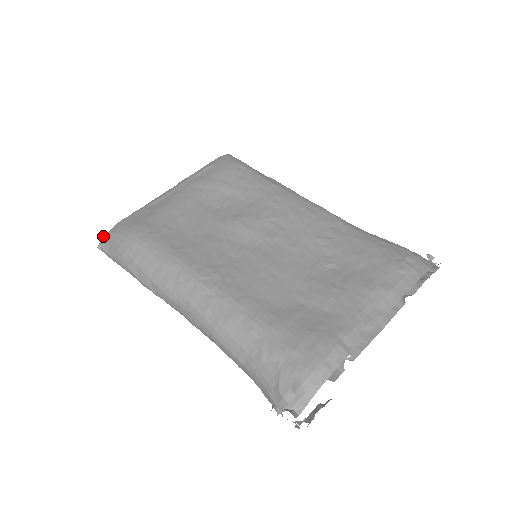
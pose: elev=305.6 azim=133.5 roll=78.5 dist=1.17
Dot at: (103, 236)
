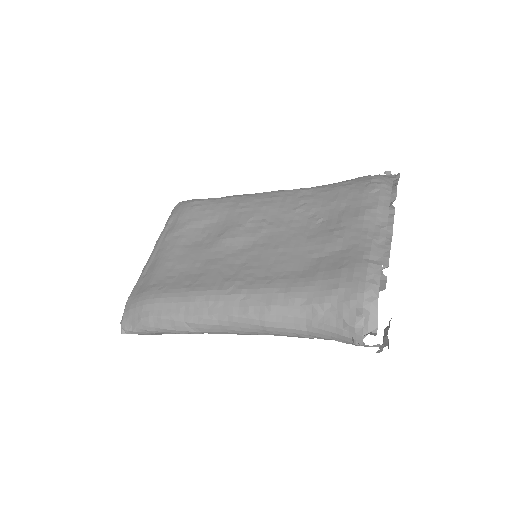
Dot at: occluded
